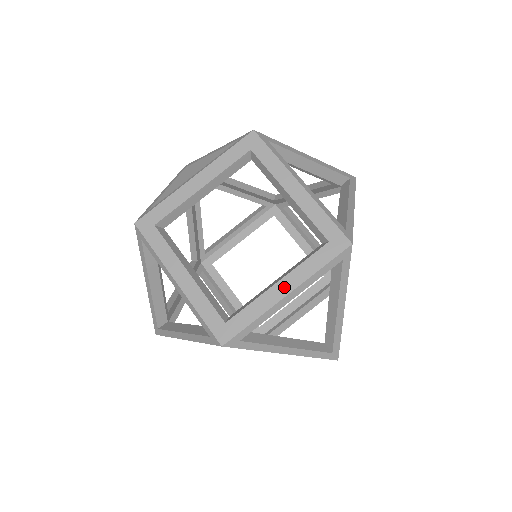
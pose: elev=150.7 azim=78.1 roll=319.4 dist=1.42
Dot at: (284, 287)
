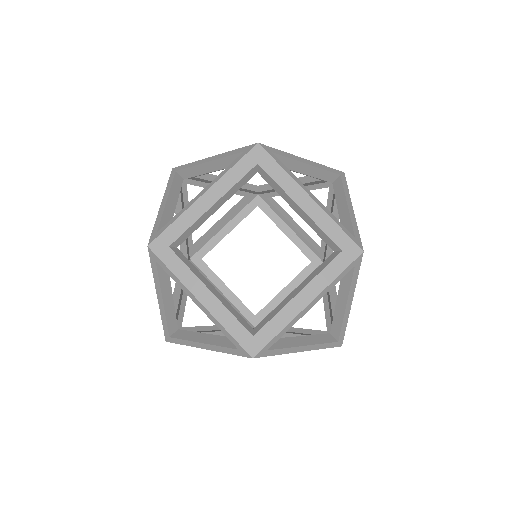
Dot at: (305, 297)
